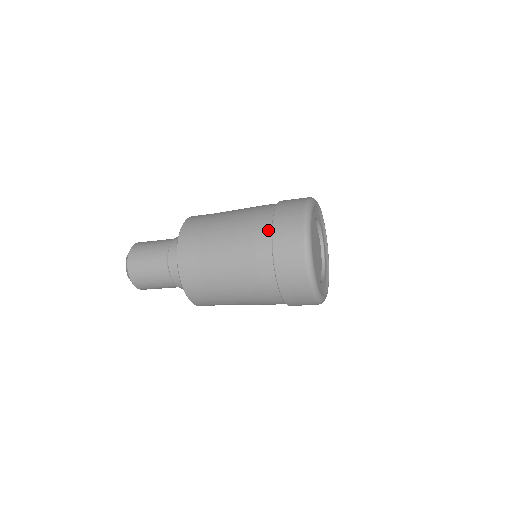
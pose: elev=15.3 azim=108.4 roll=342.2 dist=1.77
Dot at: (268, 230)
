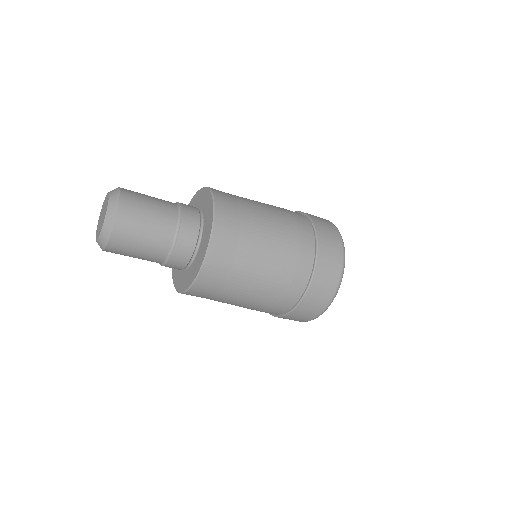
Dot at: (309, 270)
